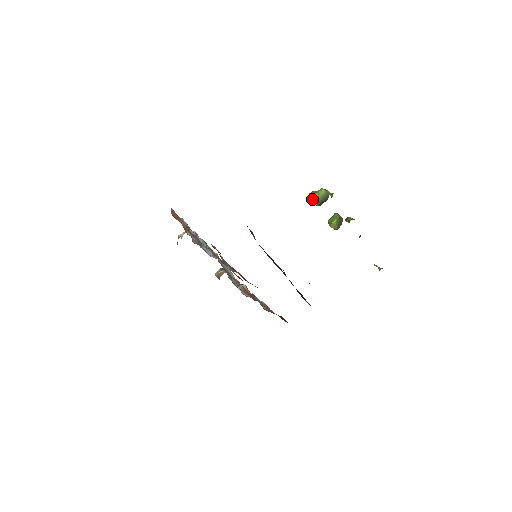
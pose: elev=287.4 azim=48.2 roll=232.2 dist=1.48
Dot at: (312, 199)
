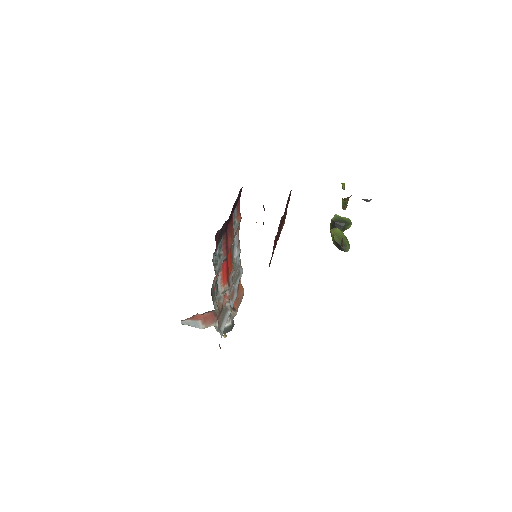
Dot at: occluded
